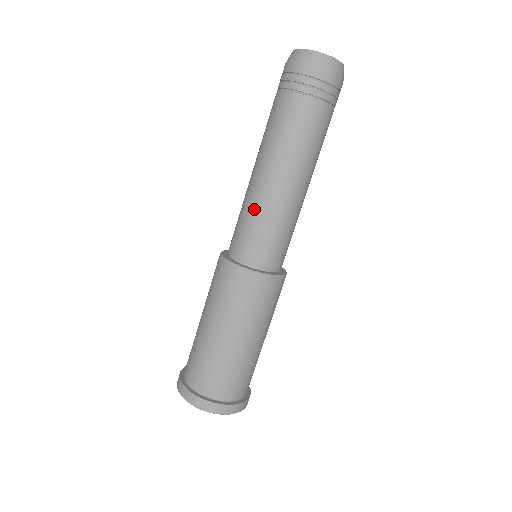
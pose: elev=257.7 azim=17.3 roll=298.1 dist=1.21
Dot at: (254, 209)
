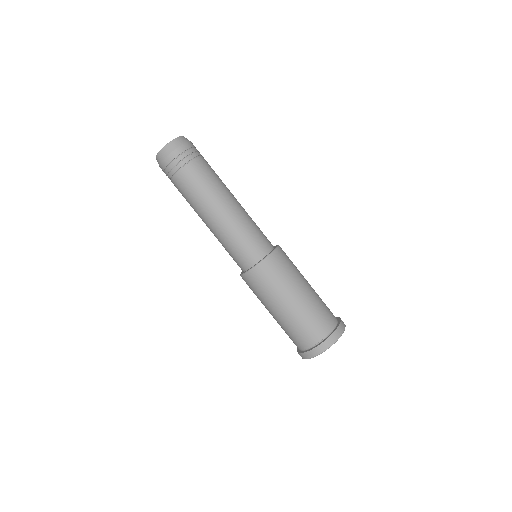
Dot at: (220, 242)
